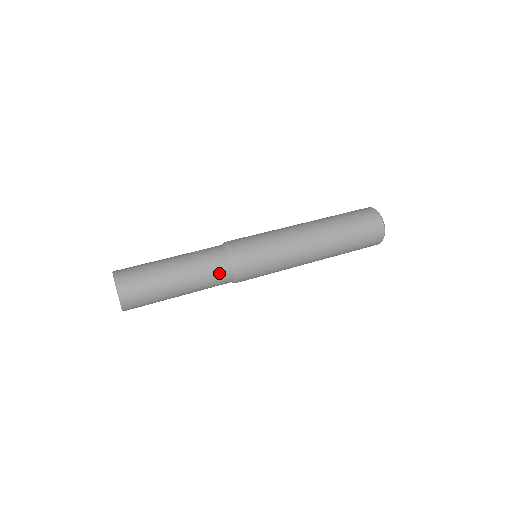
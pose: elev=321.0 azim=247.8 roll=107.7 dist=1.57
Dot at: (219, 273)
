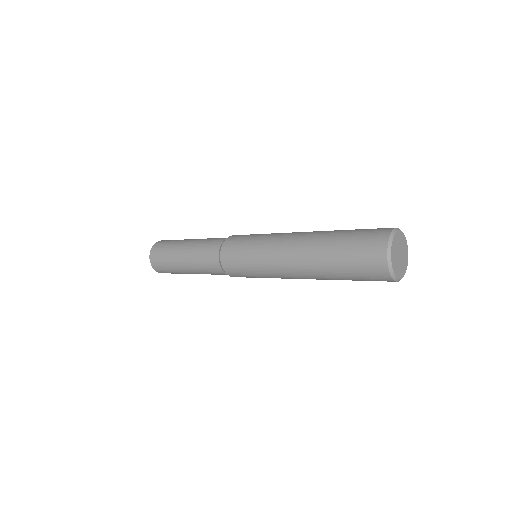
Dot at: (209, 259)
